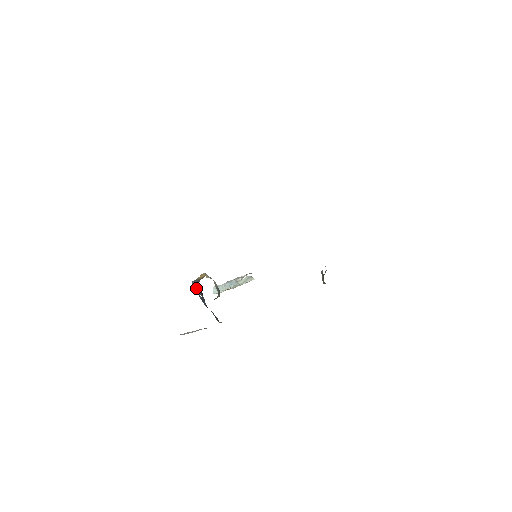
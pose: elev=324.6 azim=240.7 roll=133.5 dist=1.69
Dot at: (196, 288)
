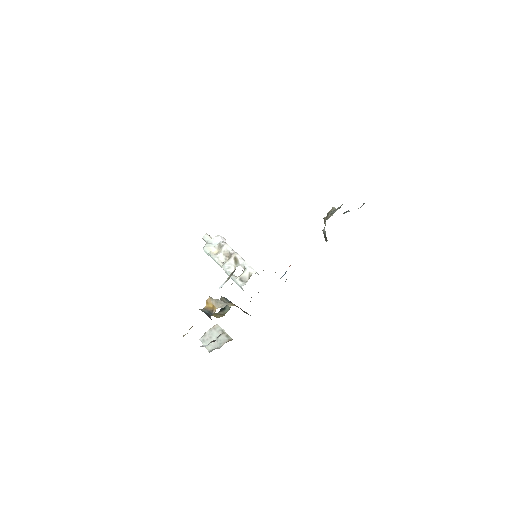
Dot at: occluded
